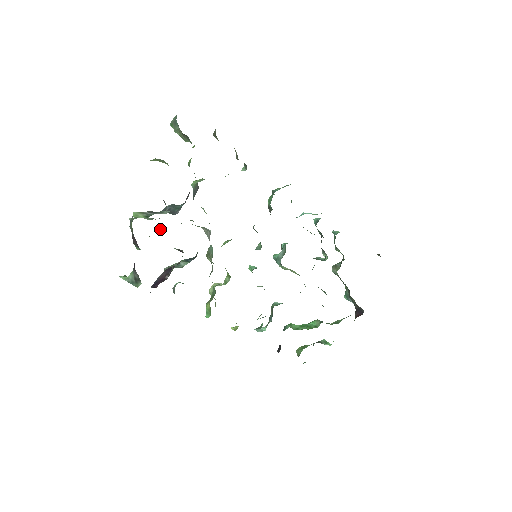
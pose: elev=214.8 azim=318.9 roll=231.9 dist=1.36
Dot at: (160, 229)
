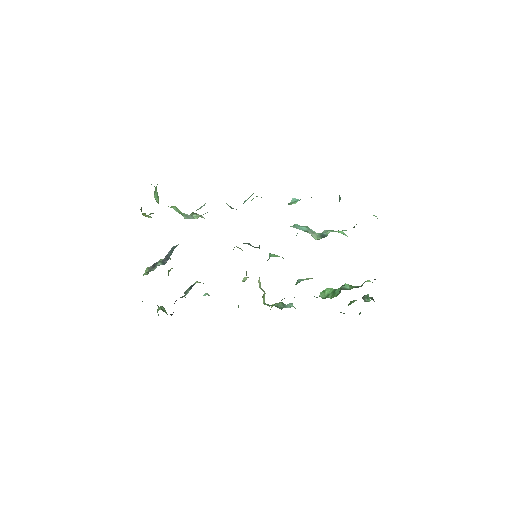
Dot at: (168, 270)
